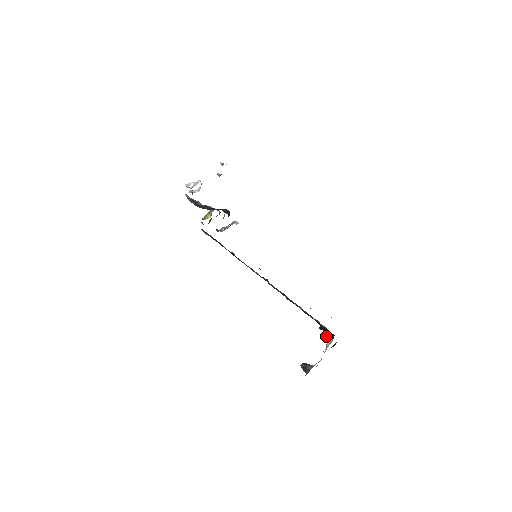
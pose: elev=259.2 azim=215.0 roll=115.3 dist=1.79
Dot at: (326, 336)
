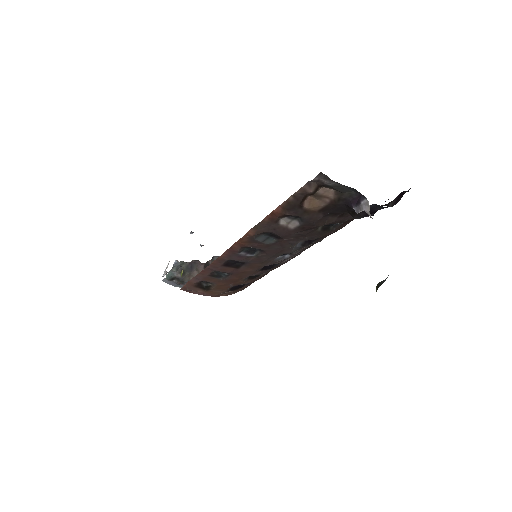
Dot at: (357, 208)
